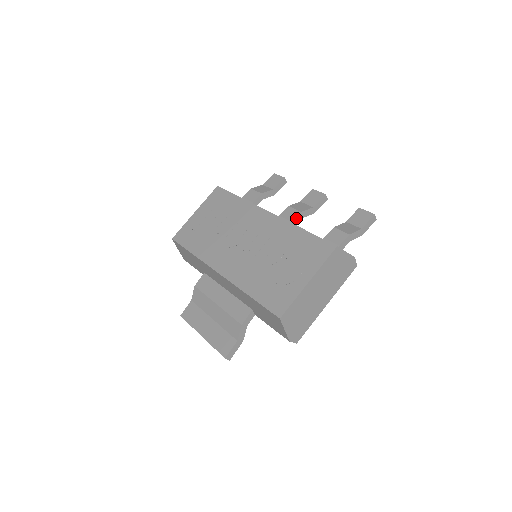
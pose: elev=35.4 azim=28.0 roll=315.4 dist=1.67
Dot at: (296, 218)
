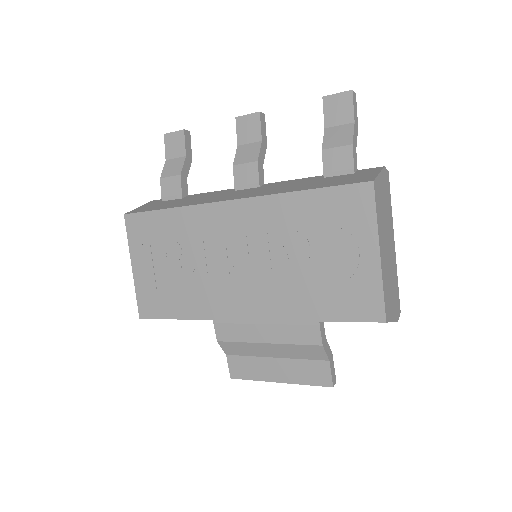
Dot at: (259, 174)
